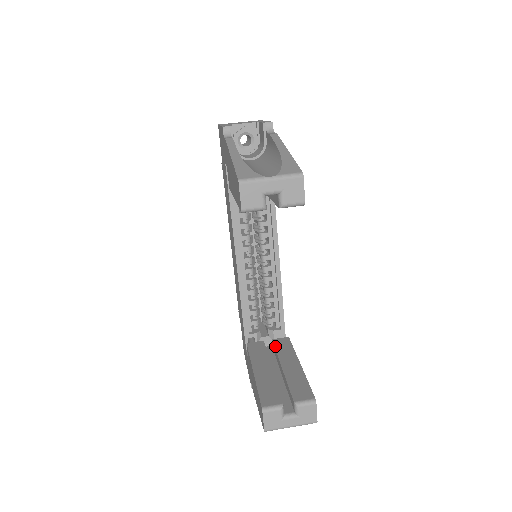
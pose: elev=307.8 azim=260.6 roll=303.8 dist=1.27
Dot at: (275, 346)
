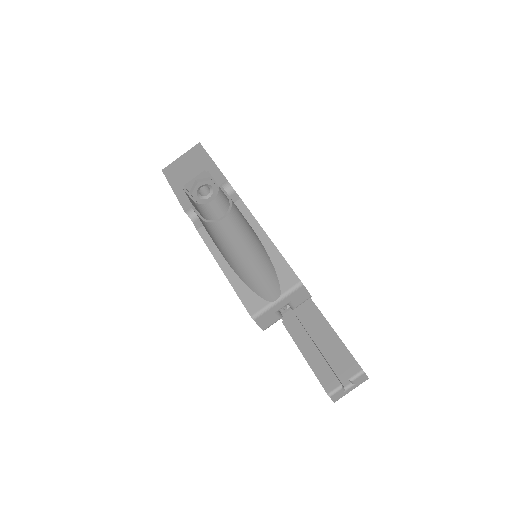
Dot at: (306, 317)
